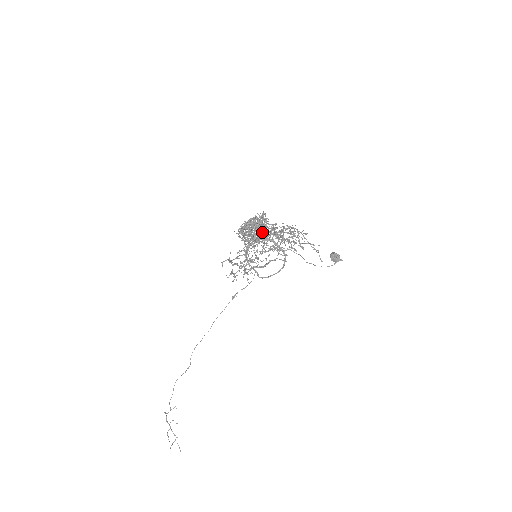
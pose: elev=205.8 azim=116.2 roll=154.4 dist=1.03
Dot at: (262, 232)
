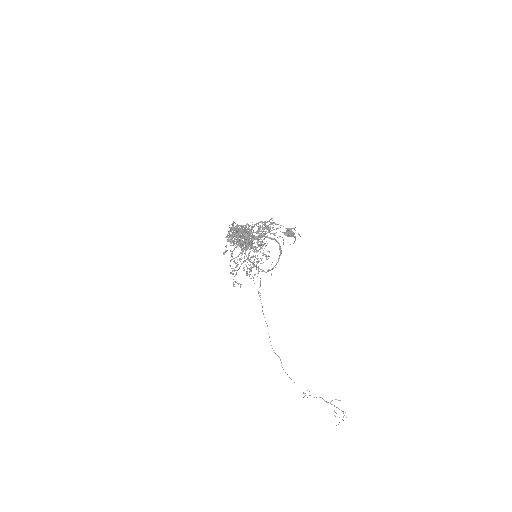
Dot at: (231, 241)
